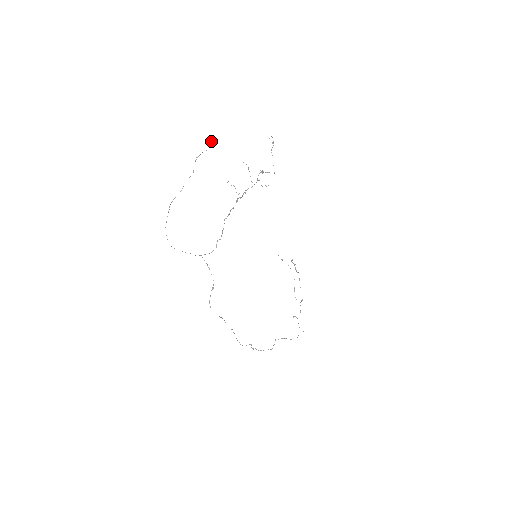
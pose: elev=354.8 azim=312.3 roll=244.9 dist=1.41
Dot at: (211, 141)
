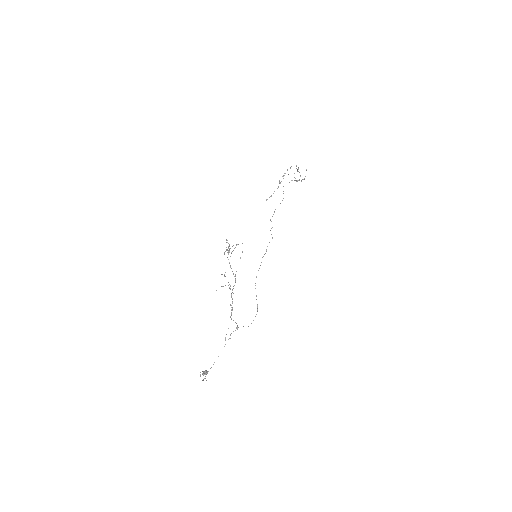
Dot at: occluded
